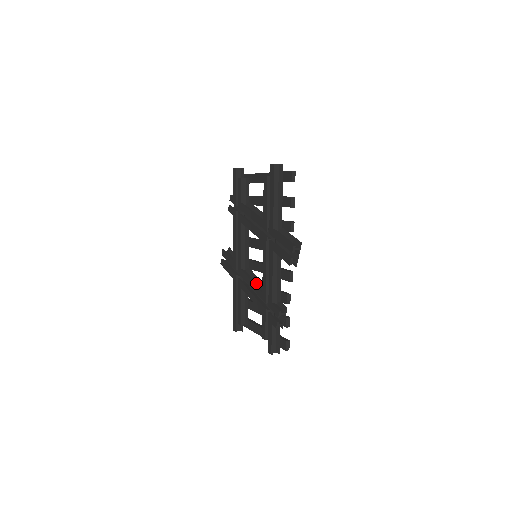
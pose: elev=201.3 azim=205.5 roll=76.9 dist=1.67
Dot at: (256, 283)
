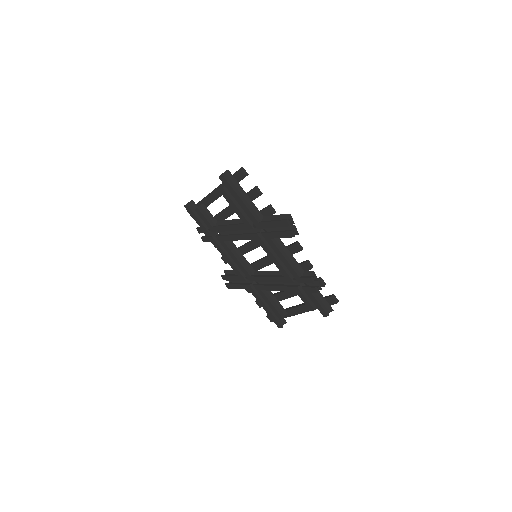
Dot at: occluded
